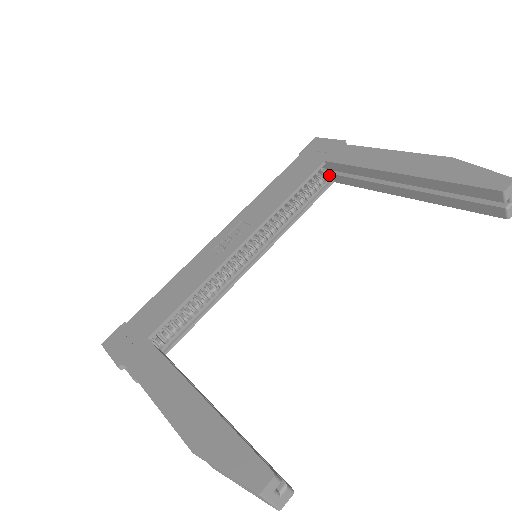
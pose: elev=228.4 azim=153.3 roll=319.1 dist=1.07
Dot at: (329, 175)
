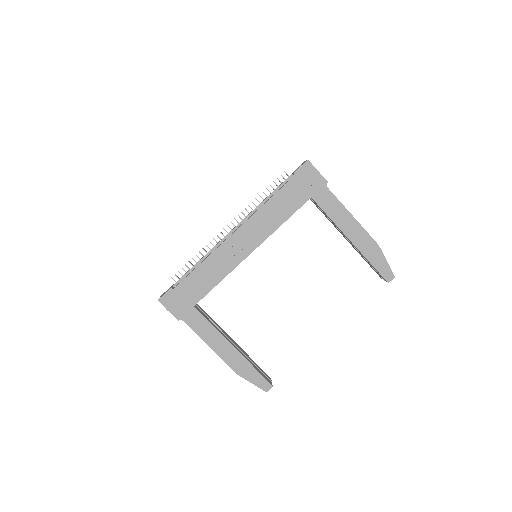
Dot at: occluded
